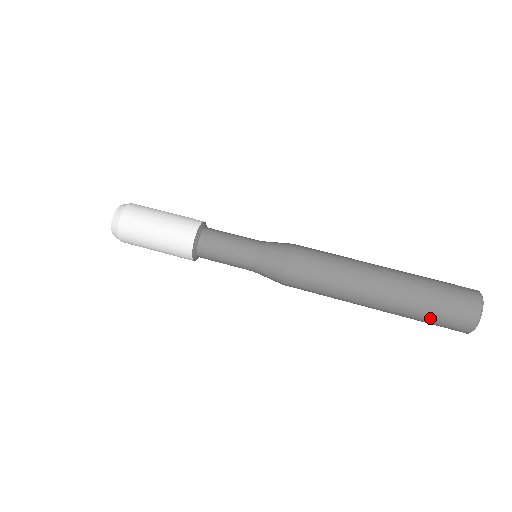
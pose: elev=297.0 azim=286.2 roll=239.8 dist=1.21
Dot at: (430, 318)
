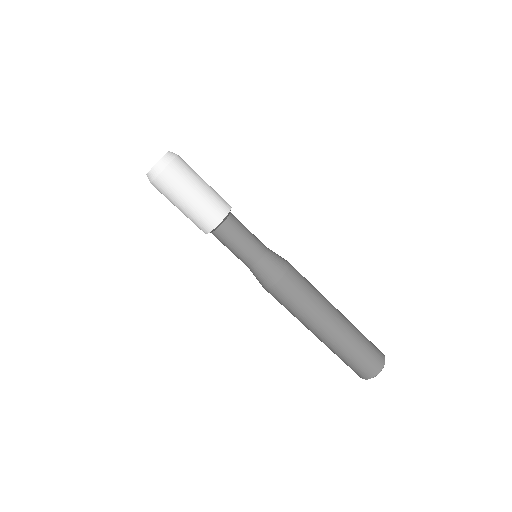
Dot at: occluded
